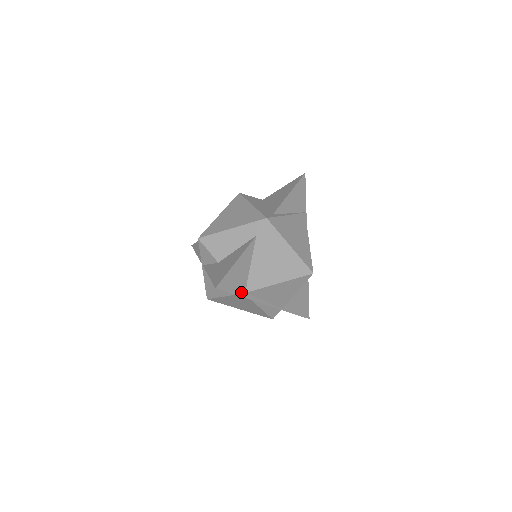
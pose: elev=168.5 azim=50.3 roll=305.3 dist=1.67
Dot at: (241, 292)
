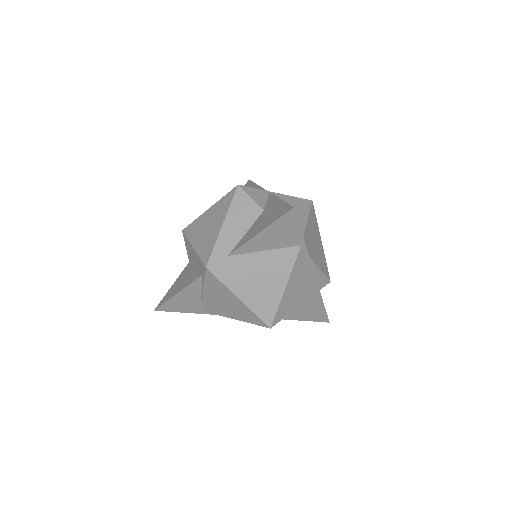
Dot at: (194, 311)
